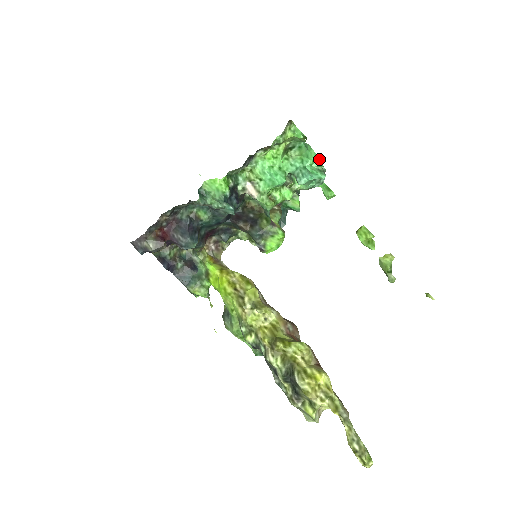
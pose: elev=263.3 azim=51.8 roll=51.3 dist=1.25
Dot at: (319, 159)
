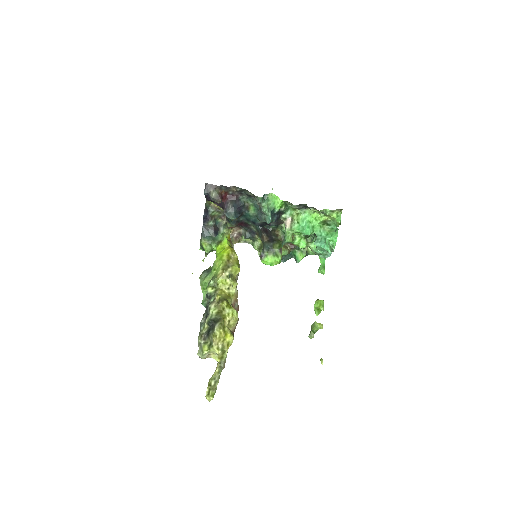
Dot at: occluded
